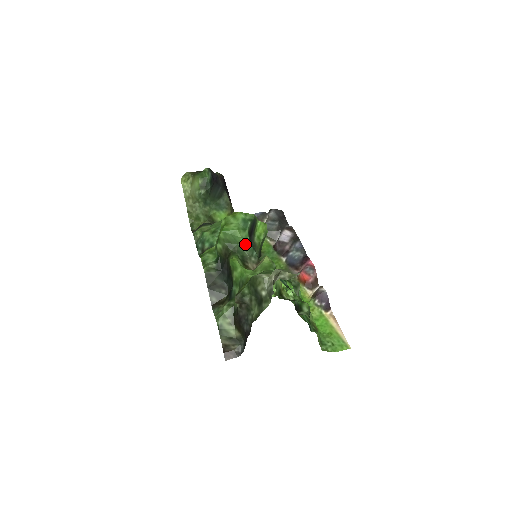
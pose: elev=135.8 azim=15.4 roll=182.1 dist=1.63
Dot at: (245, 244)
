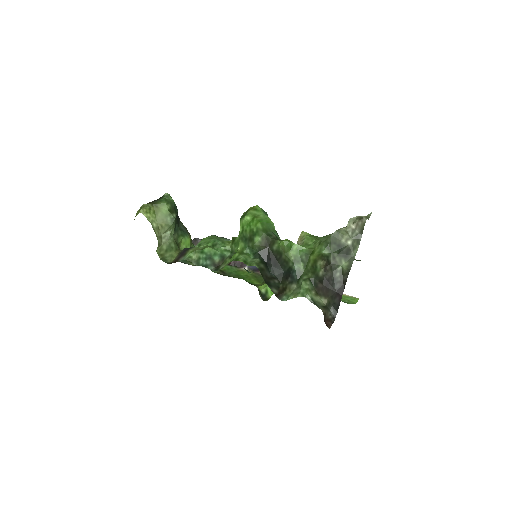
Dot at: (275, 231)
